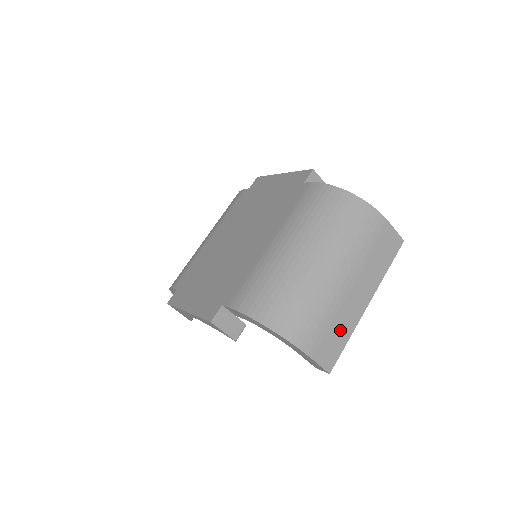
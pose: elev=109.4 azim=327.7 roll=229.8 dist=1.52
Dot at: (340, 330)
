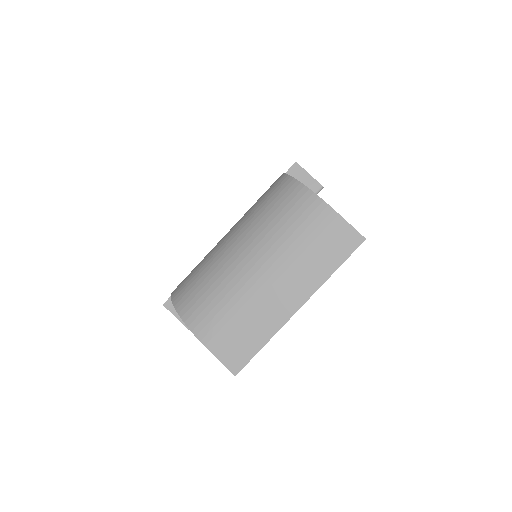
Dot at: (253, 330)
